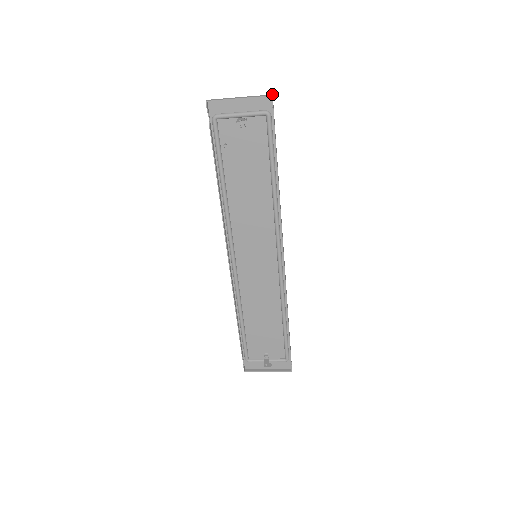
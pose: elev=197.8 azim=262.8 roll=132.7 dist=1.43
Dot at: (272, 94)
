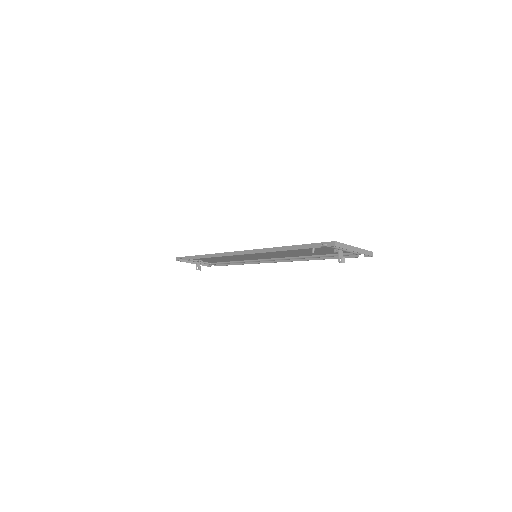
Dot at: occluded
